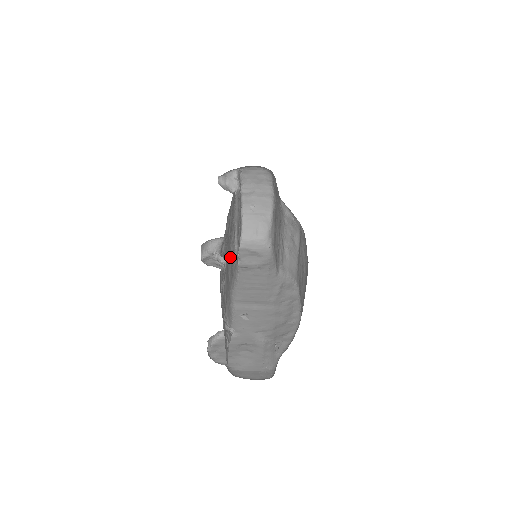
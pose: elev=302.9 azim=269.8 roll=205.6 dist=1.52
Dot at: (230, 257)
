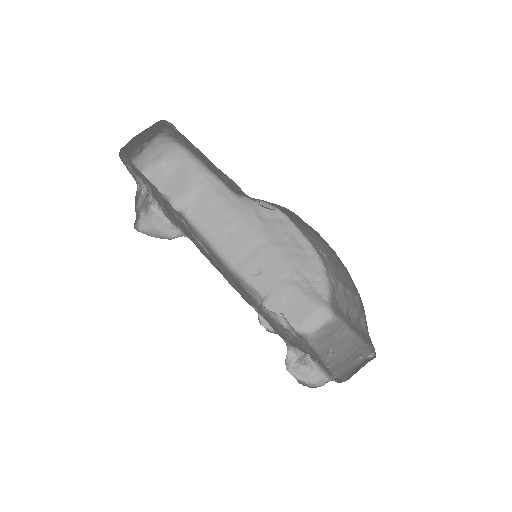
Dot at: (210, 257)
